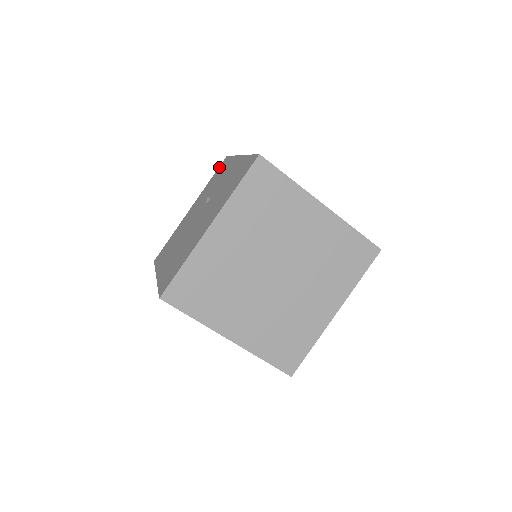
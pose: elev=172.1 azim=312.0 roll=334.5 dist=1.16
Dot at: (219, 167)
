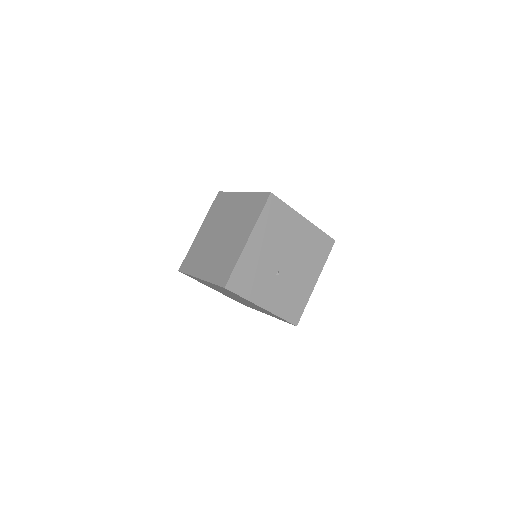
Dot at: occluded
